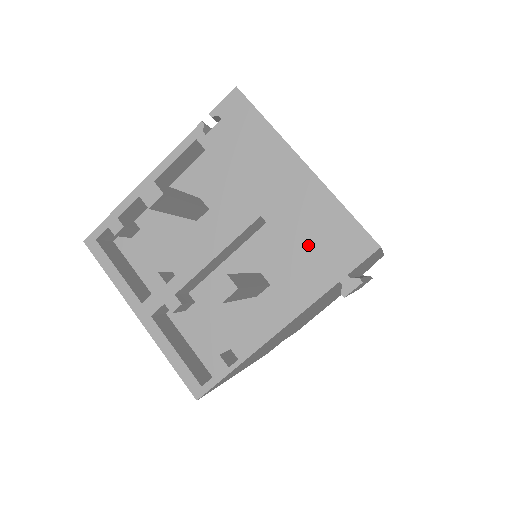
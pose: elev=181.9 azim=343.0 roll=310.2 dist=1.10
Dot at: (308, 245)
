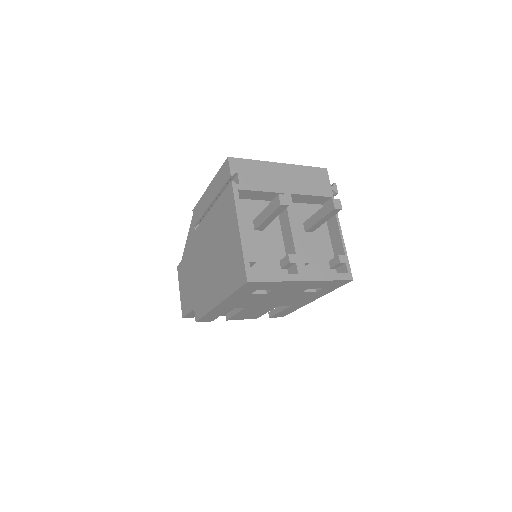
Dot at: (313, 188)
